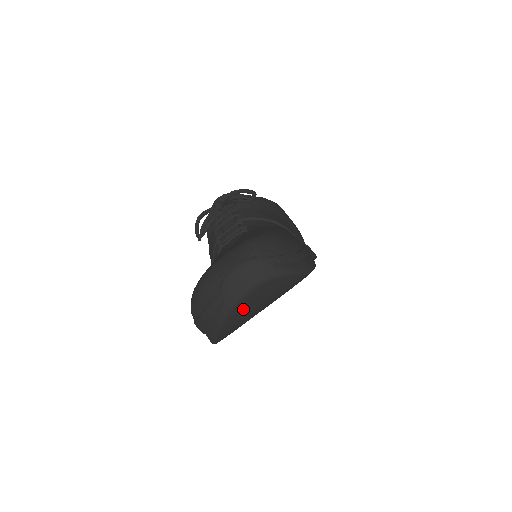
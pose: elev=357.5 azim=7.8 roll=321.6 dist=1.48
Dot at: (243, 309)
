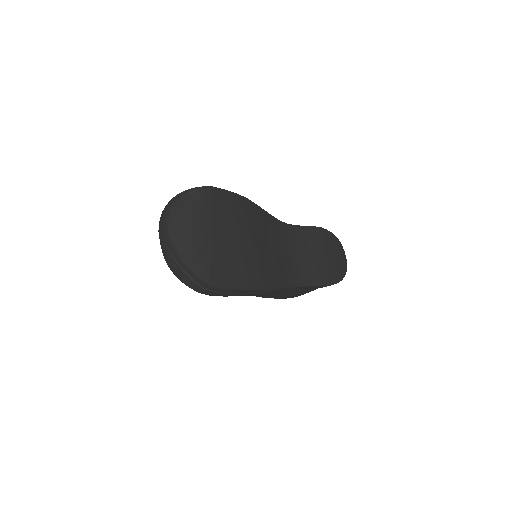
Dot at: (181, 234)
